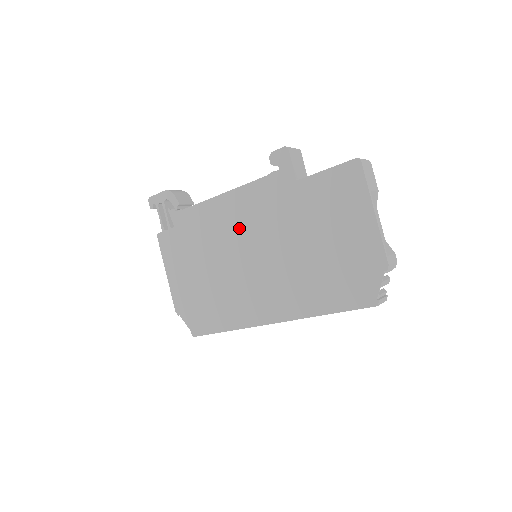
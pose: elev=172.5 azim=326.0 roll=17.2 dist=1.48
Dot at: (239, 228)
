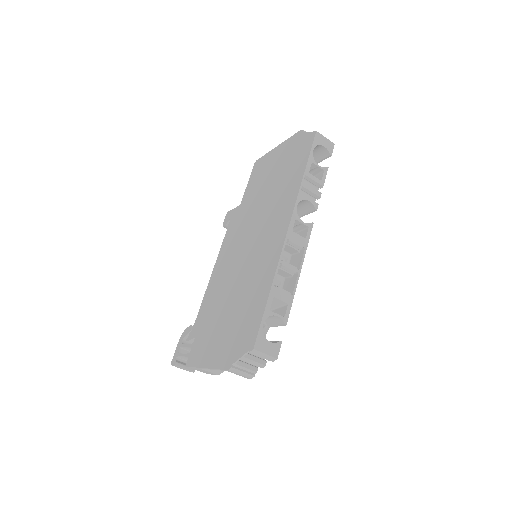
Dot at: (231, 259)
